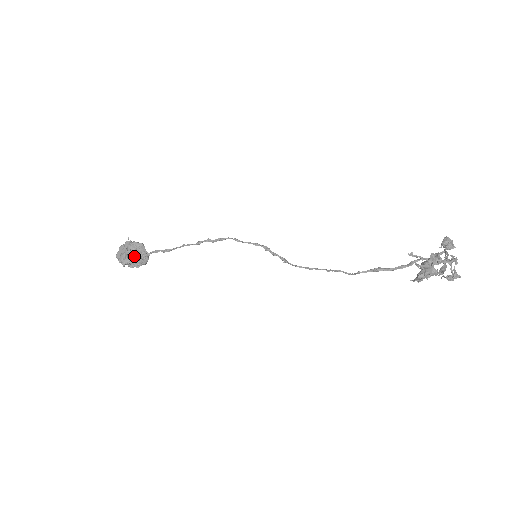
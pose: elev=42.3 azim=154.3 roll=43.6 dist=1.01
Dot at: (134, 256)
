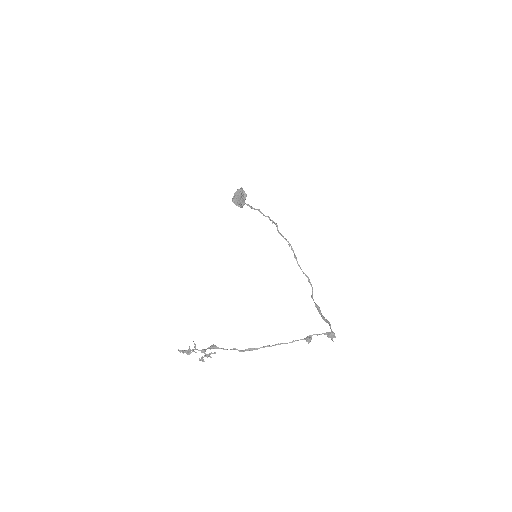
Dot at: (237, 201)
